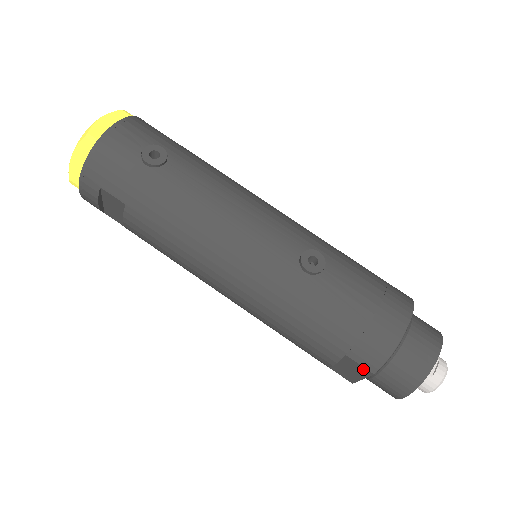
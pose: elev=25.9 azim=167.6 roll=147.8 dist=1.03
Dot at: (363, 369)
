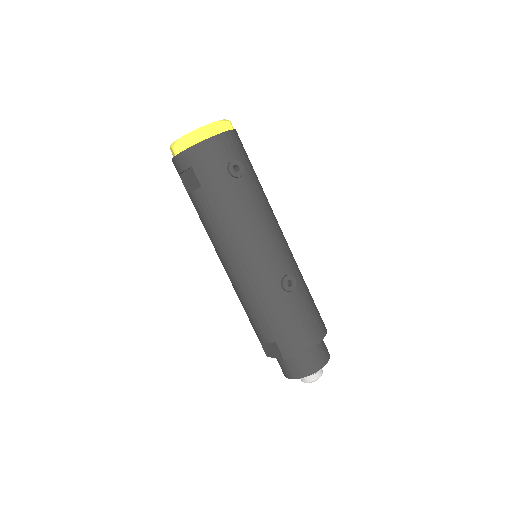
Dot at: (280, 354)
